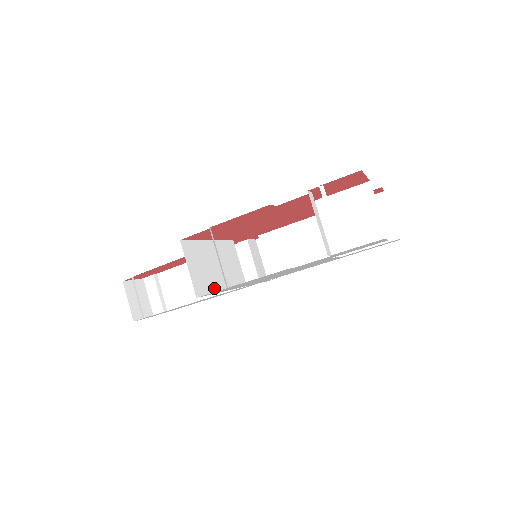
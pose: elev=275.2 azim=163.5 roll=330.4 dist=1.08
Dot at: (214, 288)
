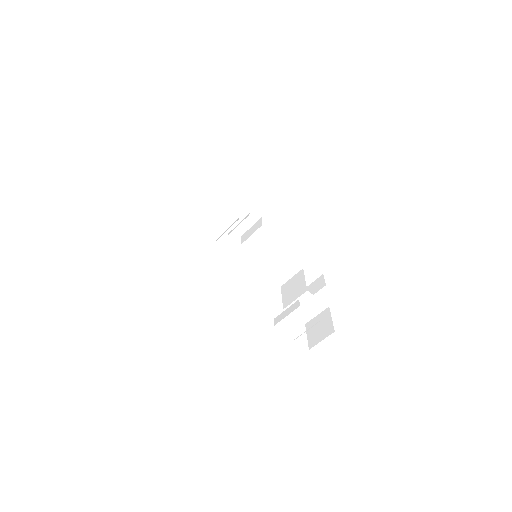
Dot at: occluded
